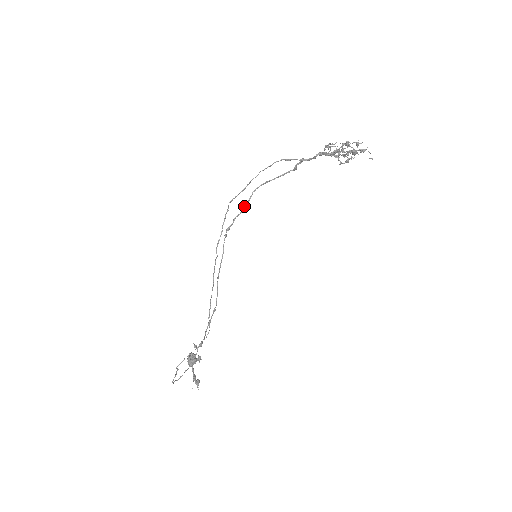
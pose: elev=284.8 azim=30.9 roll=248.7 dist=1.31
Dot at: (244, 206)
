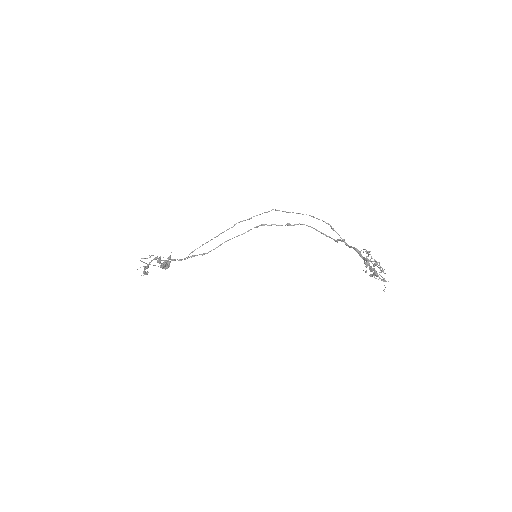
Dot at: (286, 224)
